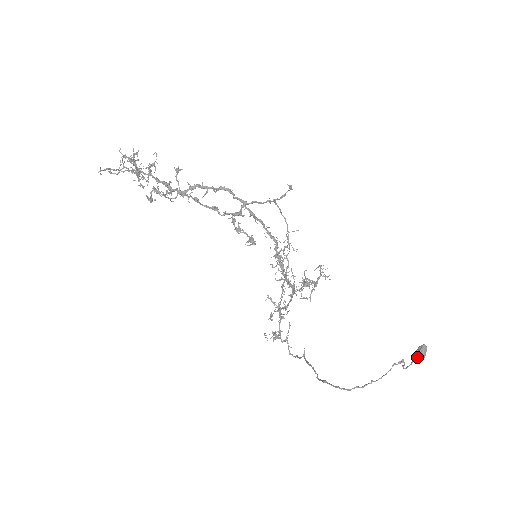
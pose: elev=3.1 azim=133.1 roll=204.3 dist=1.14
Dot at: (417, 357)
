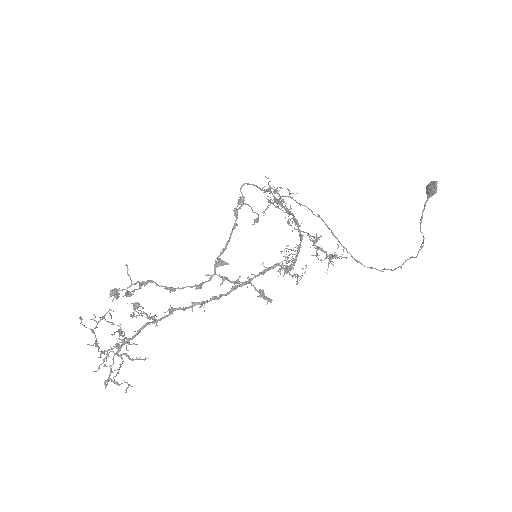
Dot at: occluded
